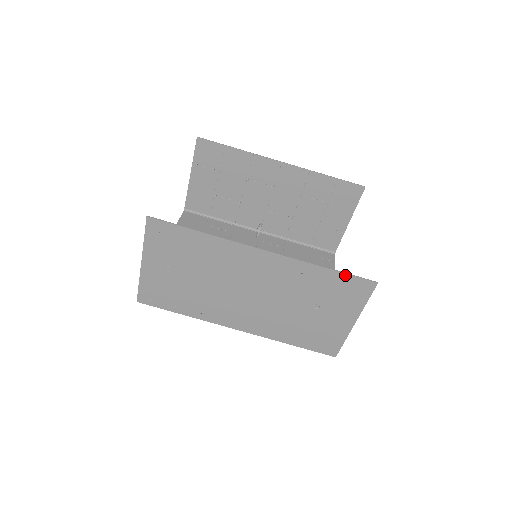
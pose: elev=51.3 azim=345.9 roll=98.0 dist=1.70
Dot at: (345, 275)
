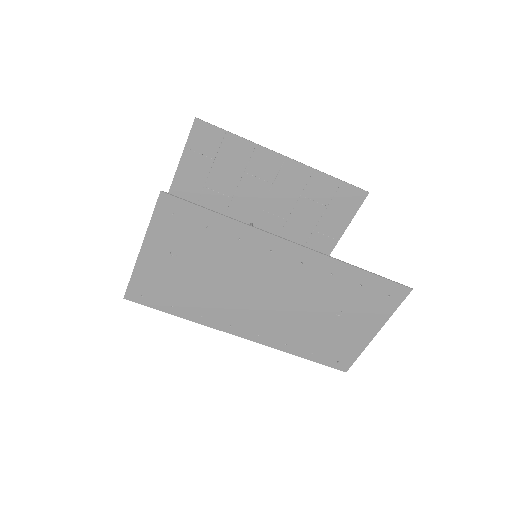
Dot at: (379, 278)
